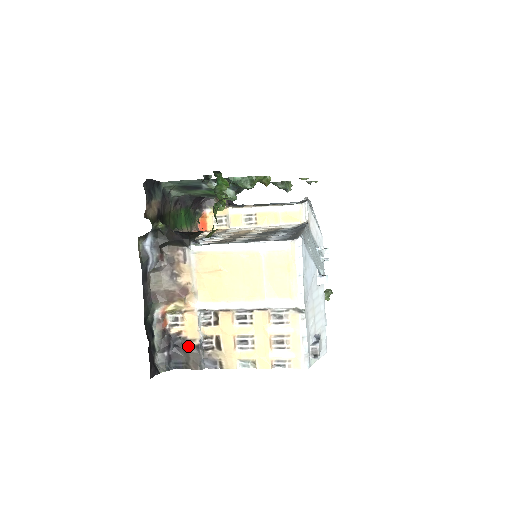
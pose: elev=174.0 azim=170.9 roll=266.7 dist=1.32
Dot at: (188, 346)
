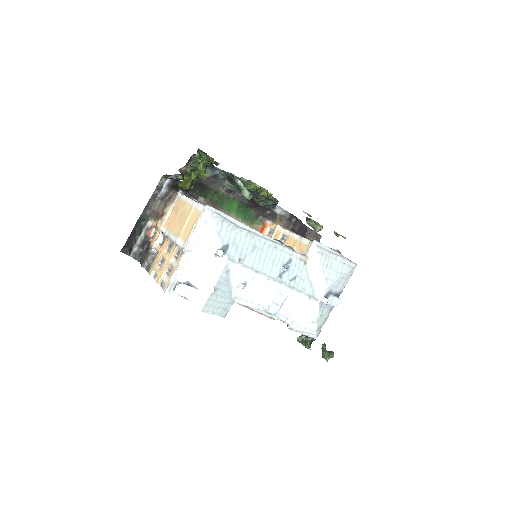
Dot at: (148, 251)
